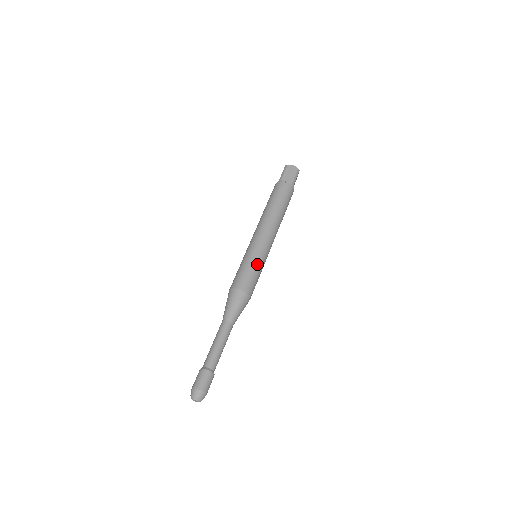
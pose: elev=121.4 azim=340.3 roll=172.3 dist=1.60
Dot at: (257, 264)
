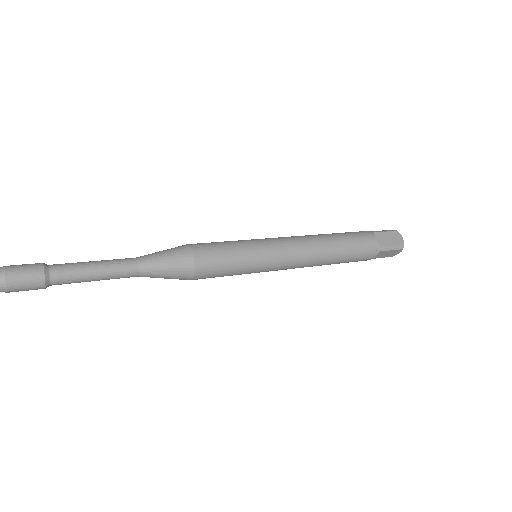
Dot at: (244, 257)
